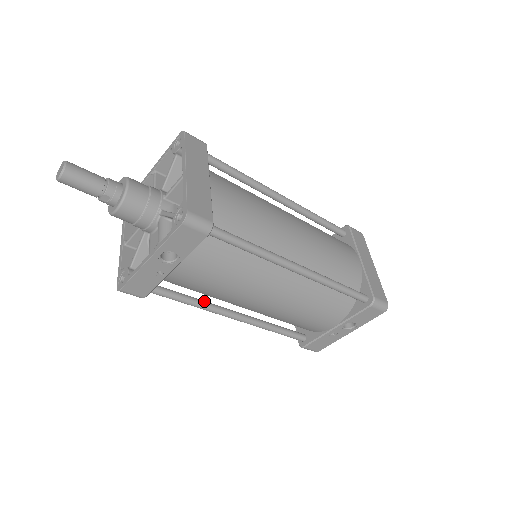
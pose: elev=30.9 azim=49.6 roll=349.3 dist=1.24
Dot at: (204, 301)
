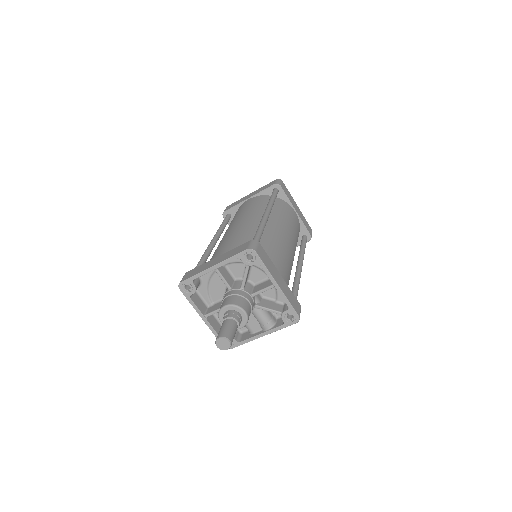
Dot at: occluded
